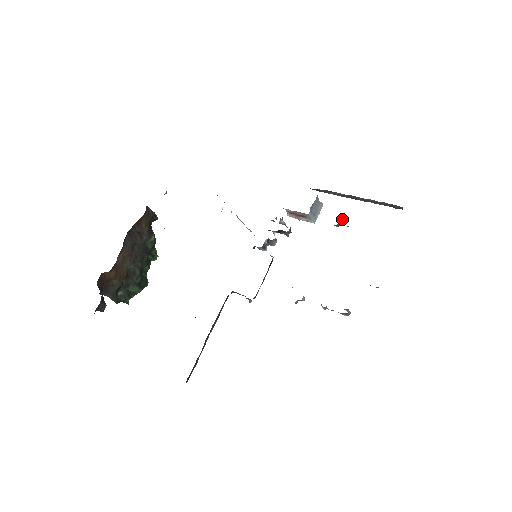
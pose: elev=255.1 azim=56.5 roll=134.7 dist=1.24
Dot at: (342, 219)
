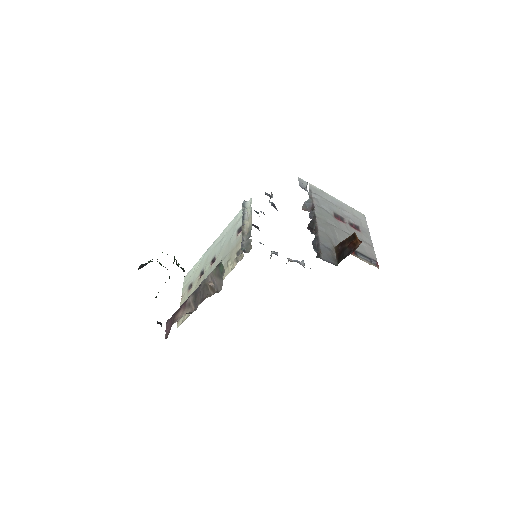
Dot at: occluded
